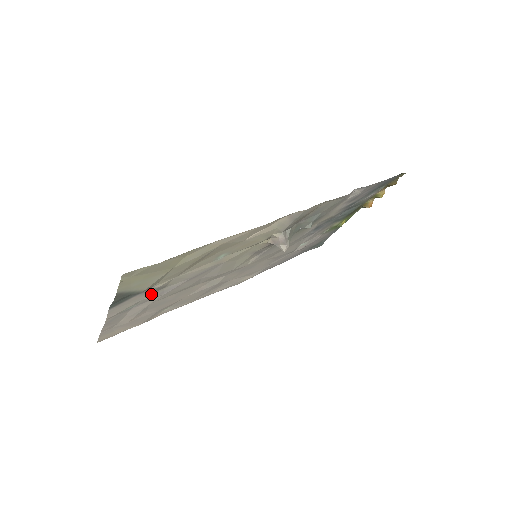
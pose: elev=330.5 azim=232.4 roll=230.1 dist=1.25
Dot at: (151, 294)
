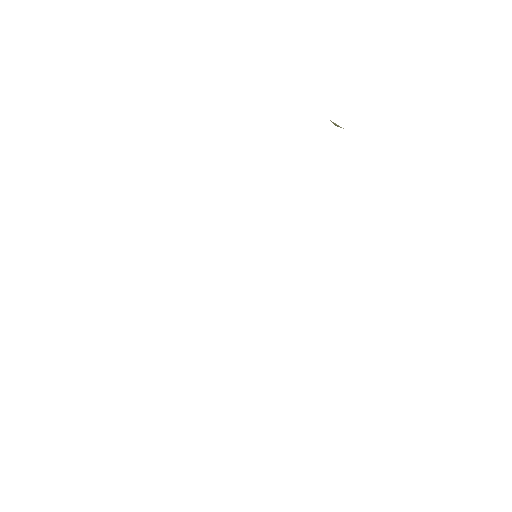
Dot at: occluded
